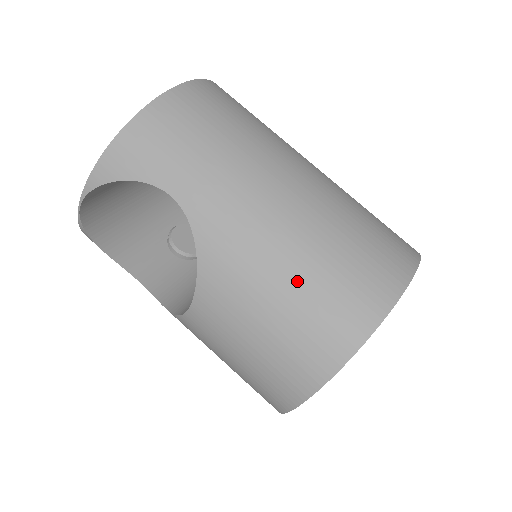
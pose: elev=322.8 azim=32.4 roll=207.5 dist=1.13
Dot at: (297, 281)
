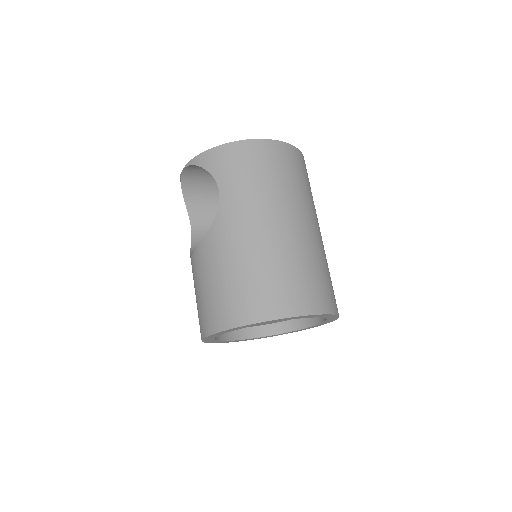
Dot at: (243, 272)
